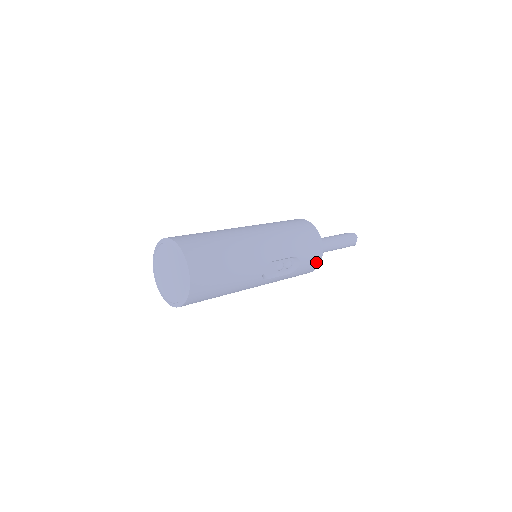
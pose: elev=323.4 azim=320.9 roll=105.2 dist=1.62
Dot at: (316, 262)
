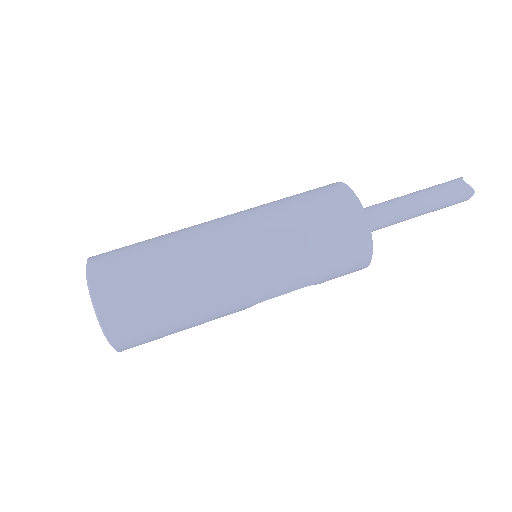
Dot at: occluded
